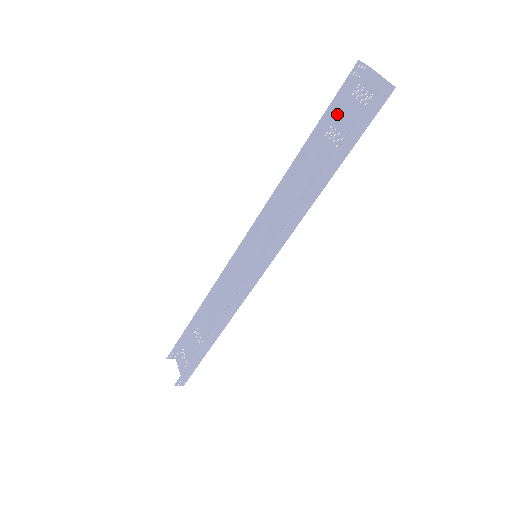
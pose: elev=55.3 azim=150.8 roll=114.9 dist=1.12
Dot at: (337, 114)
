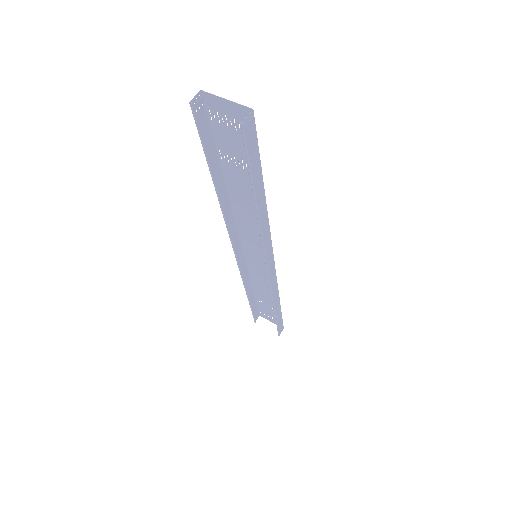
Dot at: (214, 141)
